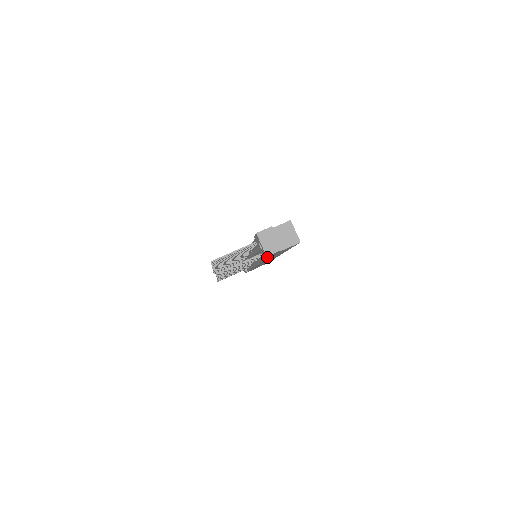
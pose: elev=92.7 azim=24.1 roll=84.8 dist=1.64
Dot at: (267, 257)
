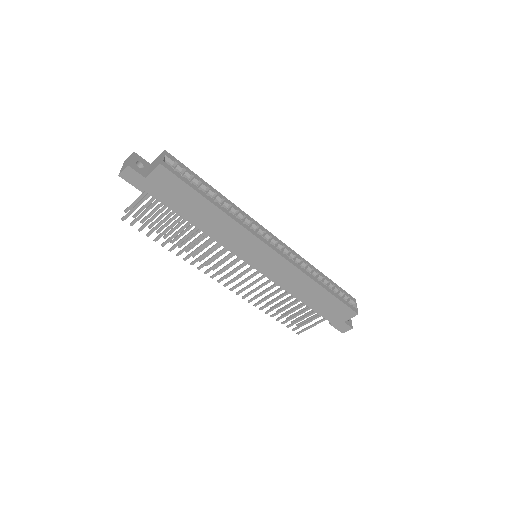
Dot at: (150, 193)
